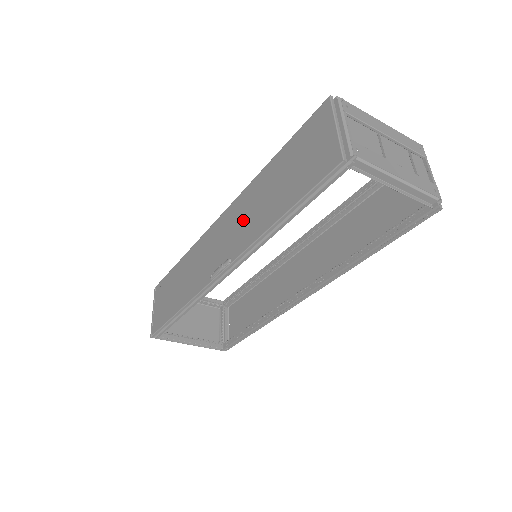
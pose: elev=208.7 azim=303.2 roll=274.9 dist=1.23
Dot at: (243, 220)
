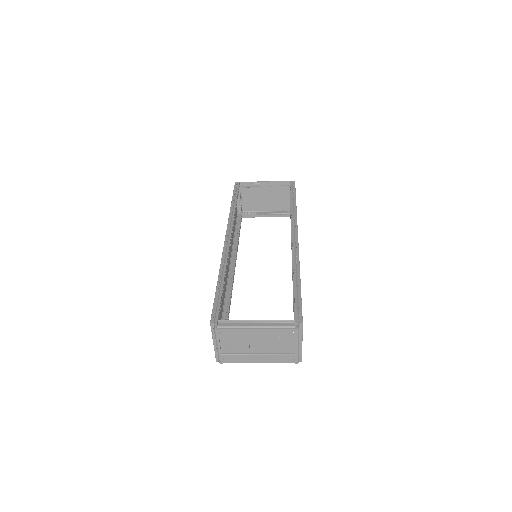
Dot at: occluded
